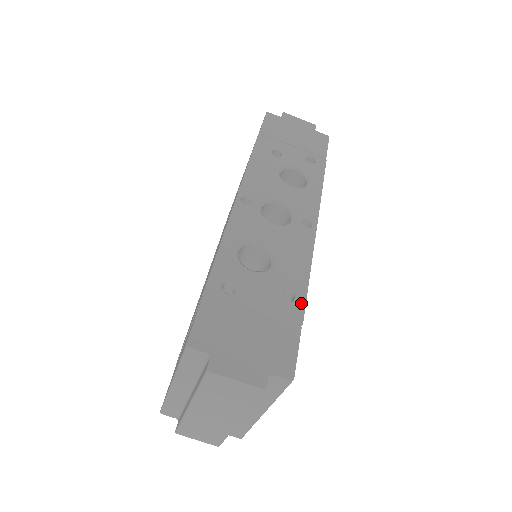
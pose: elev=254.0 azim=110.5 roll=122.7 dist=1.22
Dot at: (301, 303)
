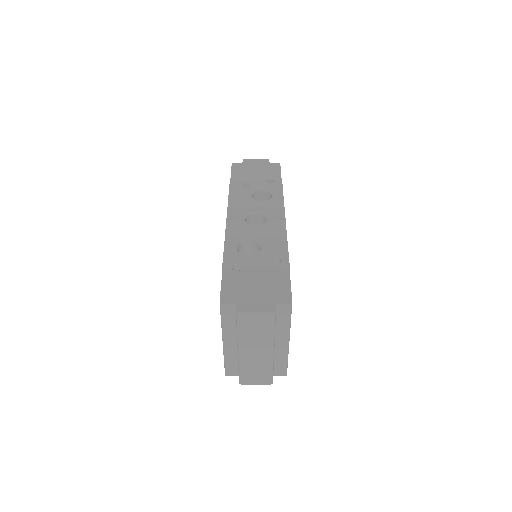
Dot at: (286, 263)
